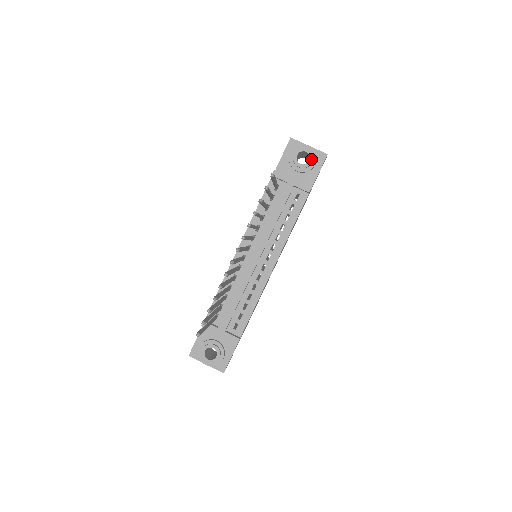
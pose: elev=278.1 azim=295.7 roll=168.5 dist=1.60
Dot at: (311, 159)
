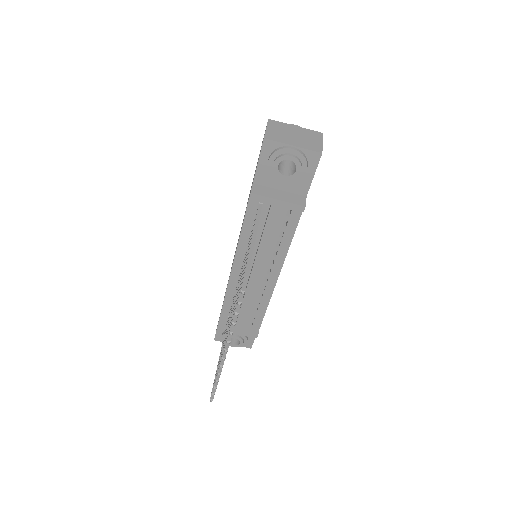
Dot at: (299, 168)
